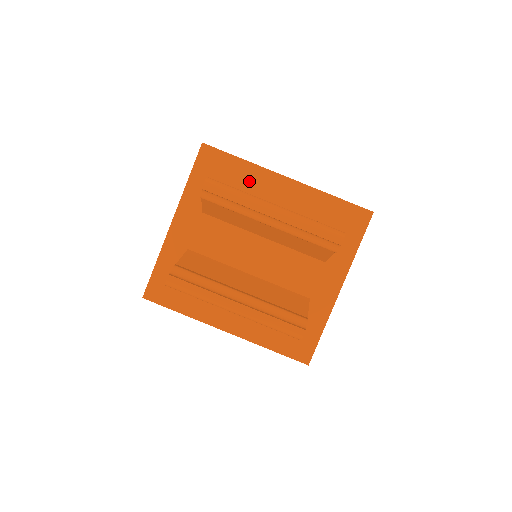
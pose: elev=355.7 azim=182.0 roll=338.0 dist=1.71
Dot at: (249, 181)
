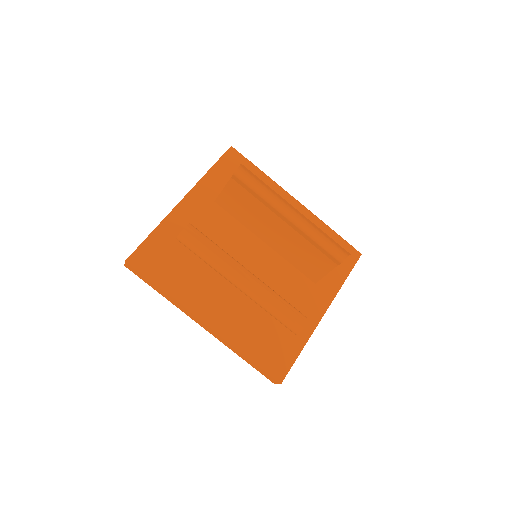
Dot at: occluded
